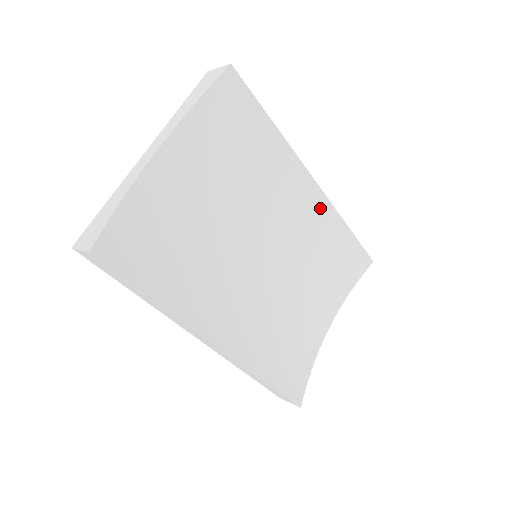
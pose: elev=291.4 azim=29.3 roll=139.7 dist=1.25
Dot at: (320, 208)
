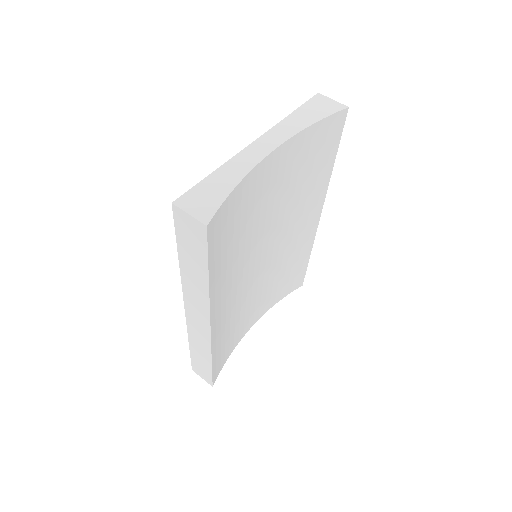
Dot at: (308, 235)
